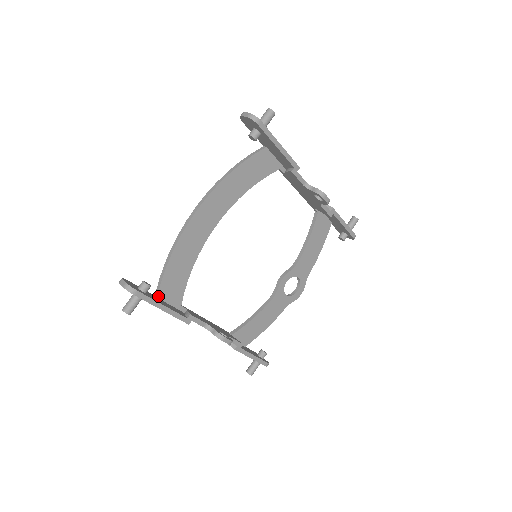
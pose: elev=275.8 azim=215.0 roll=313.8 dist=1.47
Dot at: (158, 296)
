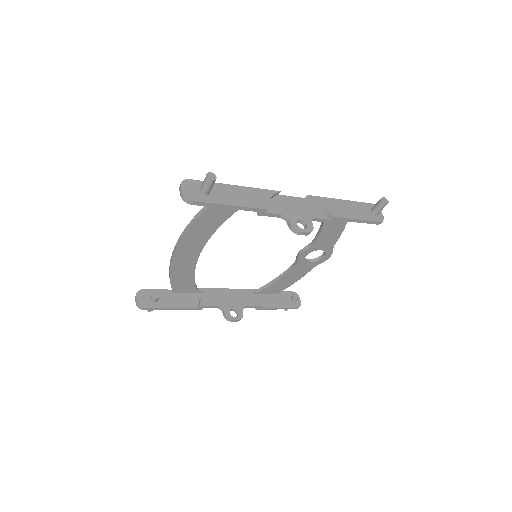
Dot at: (174, 292)
